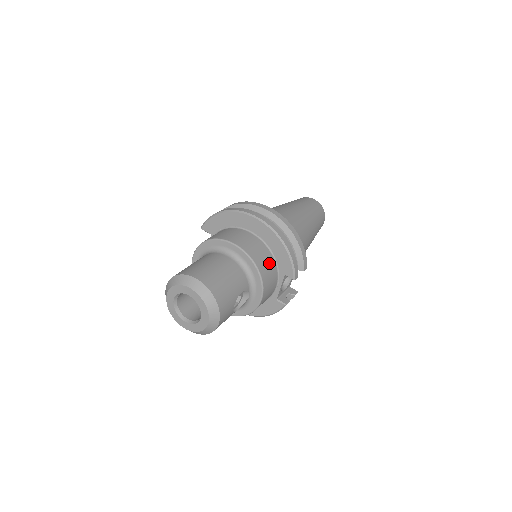
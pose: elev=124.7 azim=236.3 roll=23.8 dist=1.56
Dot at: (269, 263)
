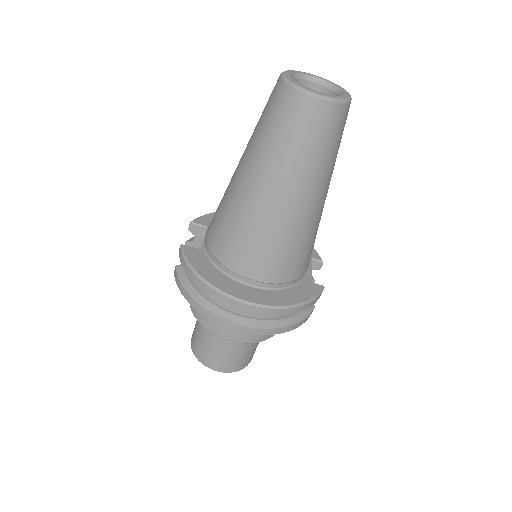
Dot at: occluded
